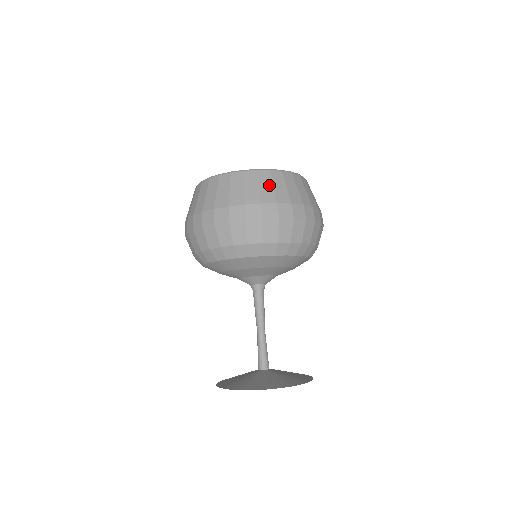
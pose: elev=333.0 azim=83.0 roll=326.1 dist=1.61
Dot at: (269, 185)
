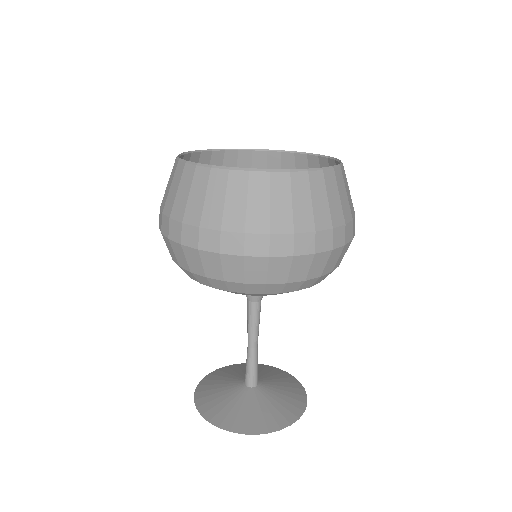
Dot at: (286, 201)
